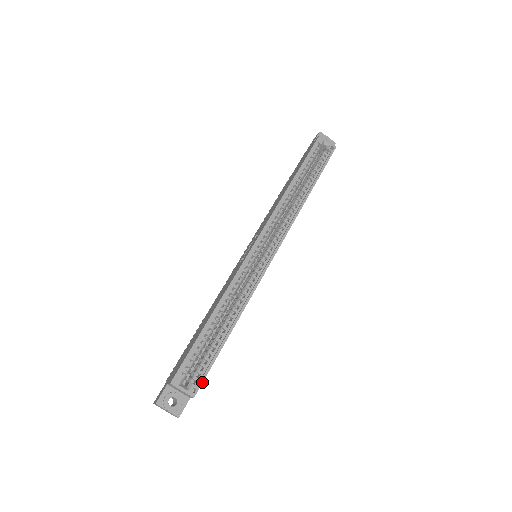
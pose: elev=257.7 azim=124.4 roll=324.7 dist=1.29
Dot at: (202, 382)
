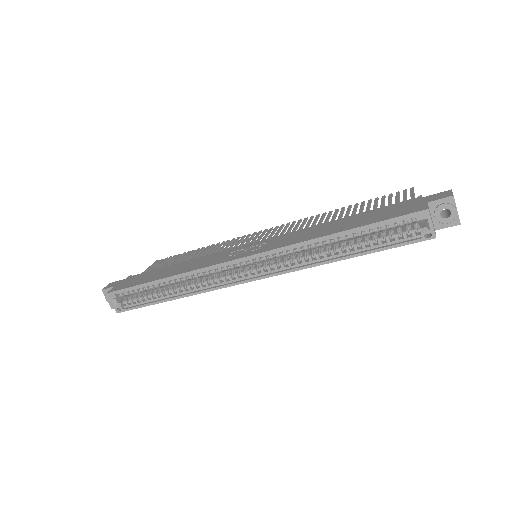
Dot at: (127, 310)
